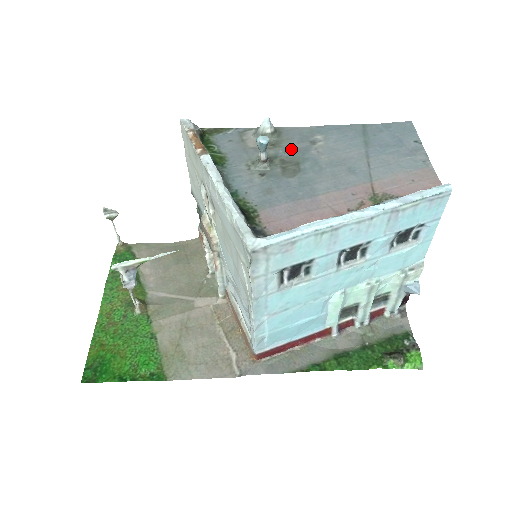
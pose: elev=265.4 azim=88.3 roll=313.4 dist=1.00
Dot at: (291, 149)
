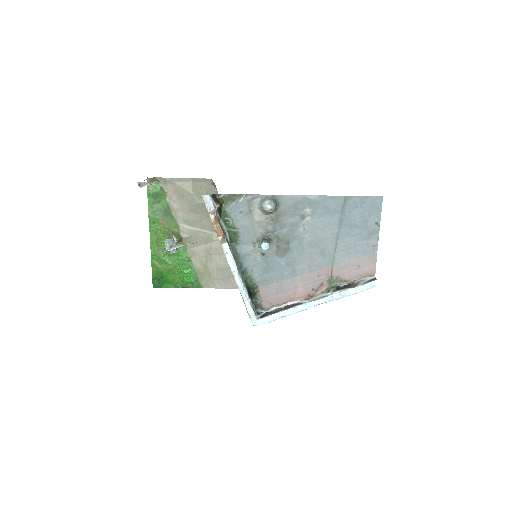
Dot at: (285, 224)
